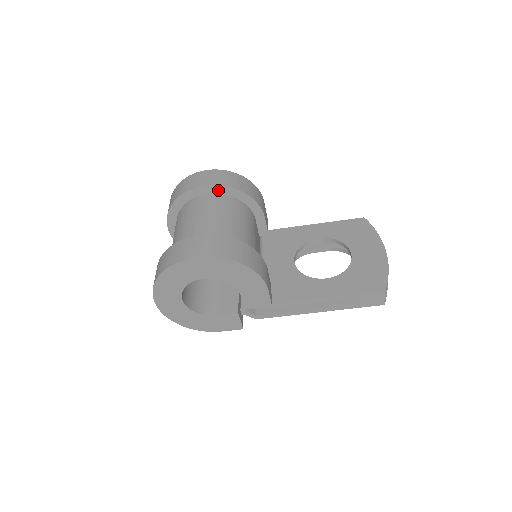
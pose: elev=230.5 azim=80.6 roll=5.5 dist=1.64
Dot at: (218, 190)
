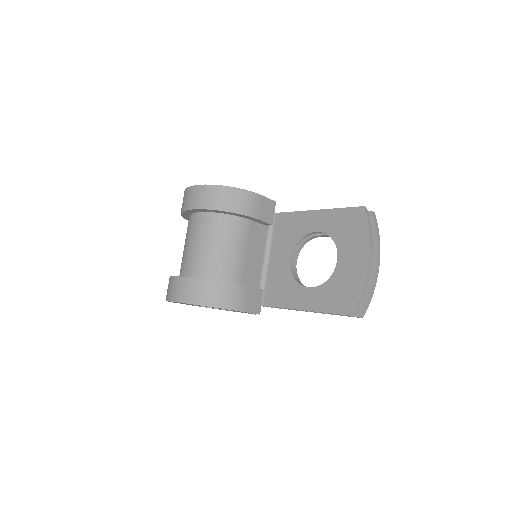
Dot at: (203, 211)
